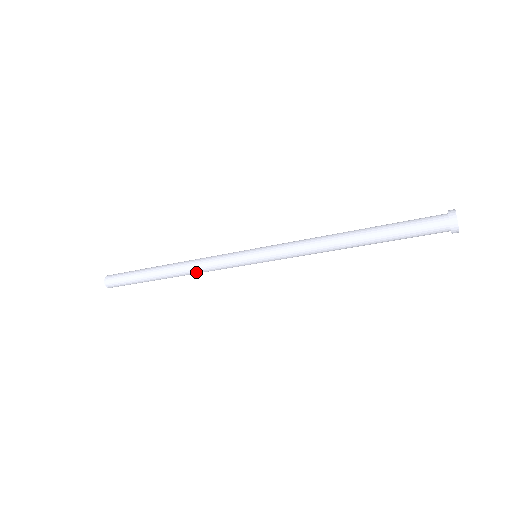
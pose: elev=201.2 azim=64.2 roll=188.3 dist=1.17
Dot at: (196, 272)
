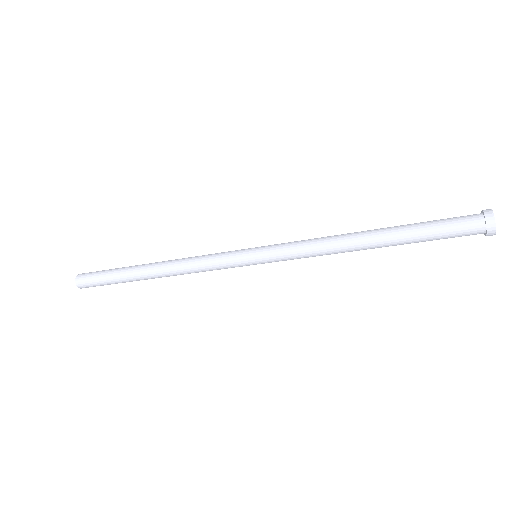
Dot at: (183, 269)
